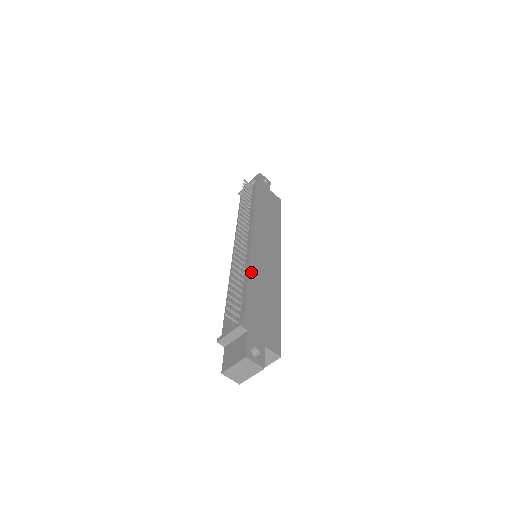
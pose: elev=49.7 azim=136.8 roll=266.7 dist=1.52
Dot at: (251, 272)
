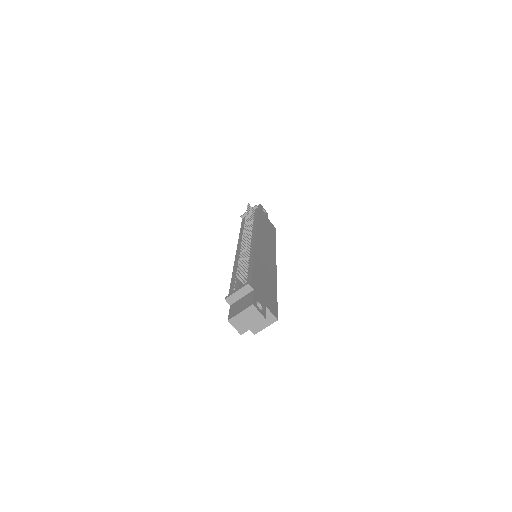
Dot at: (255, 257)
